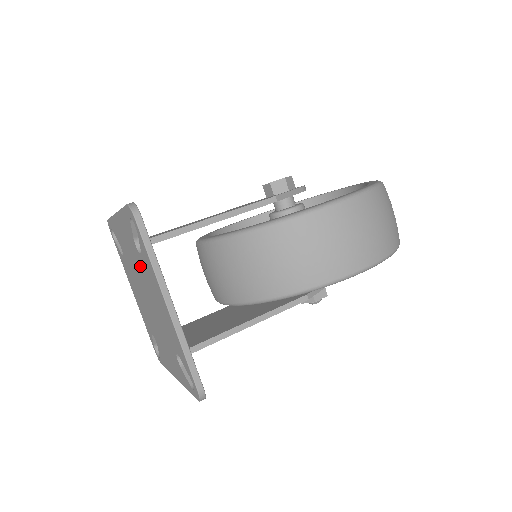
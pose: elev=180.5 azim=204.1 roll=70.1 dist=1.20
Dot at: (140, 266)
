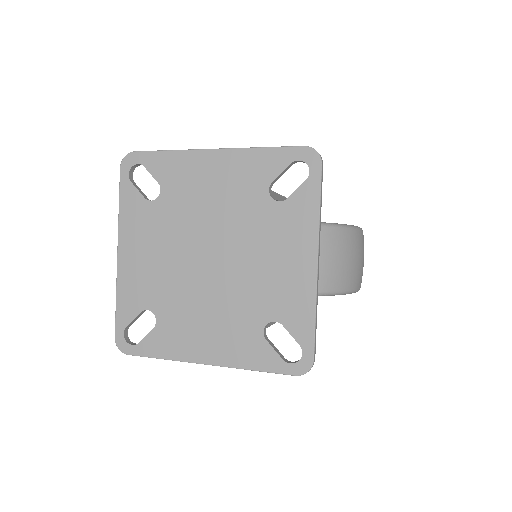
Dot at: (250, 215)
